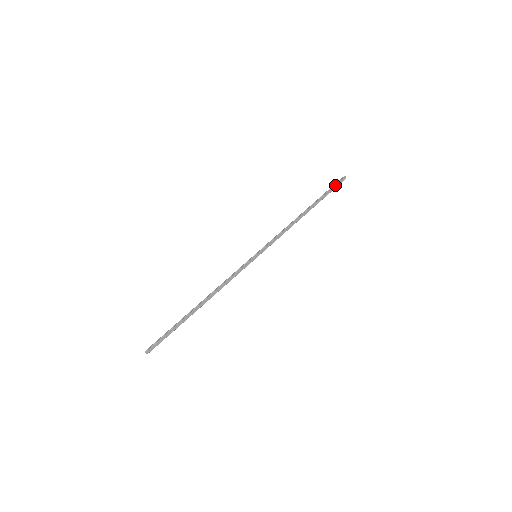
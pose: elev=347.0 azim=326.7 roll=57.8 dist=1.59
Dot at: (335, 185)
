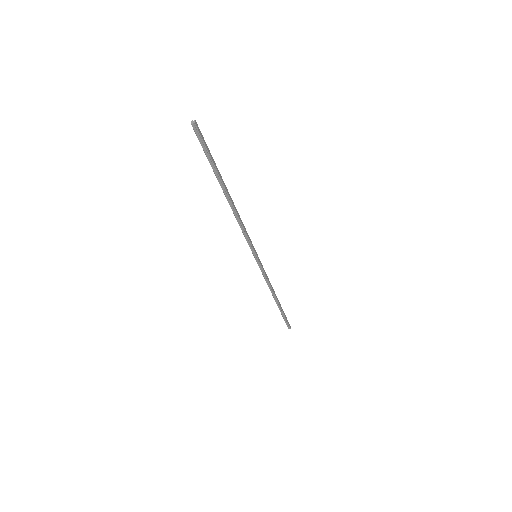
Dot at: occluded
